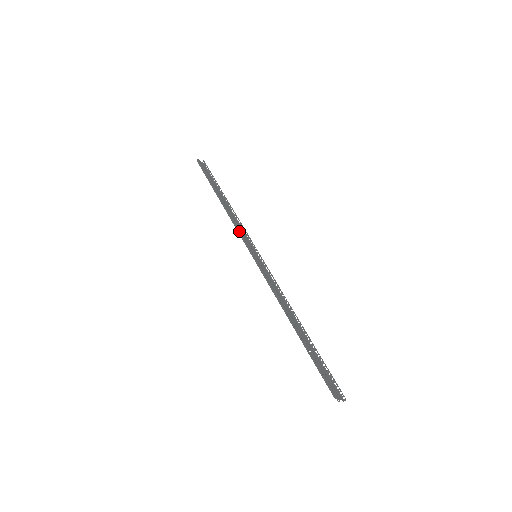
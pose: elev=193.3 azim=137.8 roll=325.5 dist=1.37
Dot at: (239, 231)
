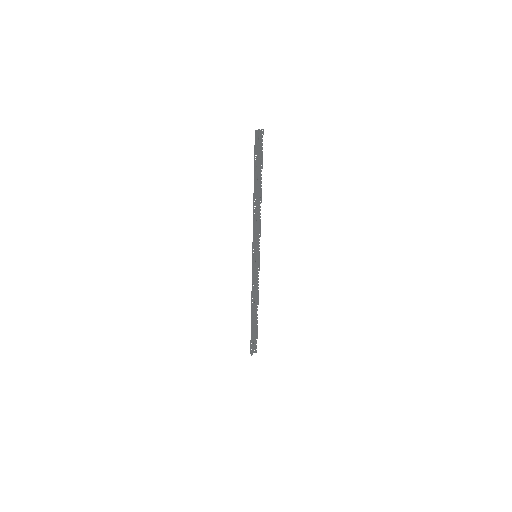
Dot at: (254, 233)
